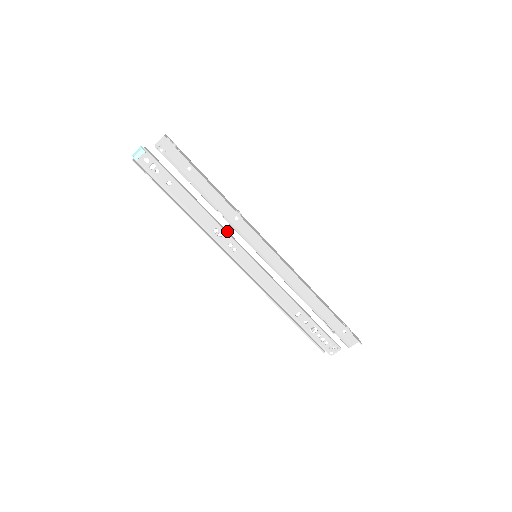
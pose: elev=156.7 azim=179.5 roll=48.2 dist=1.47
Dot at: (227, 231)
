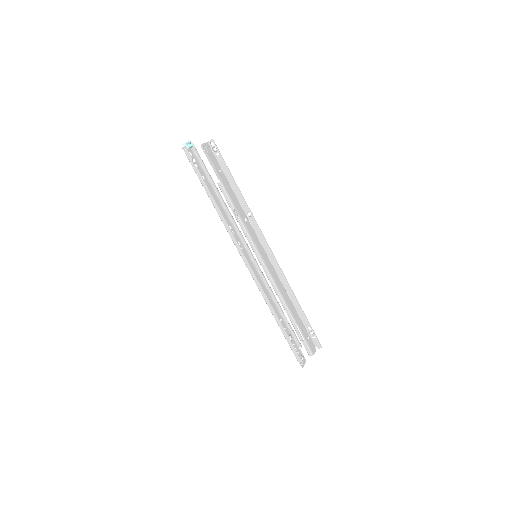
Dot at: (237, 230)
